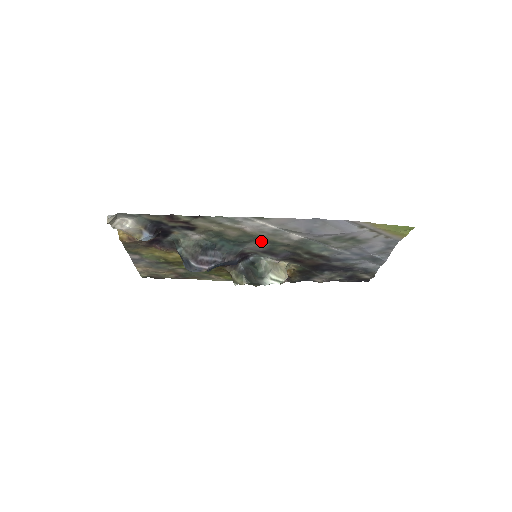
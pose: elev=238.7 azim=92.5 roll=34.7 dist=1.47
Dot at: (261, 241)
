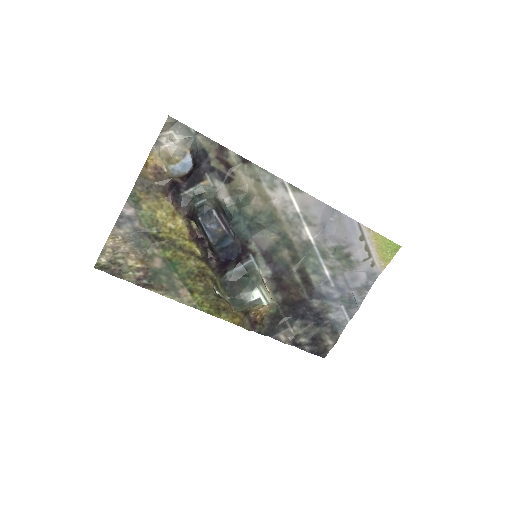
Dot at: (274, 230)
